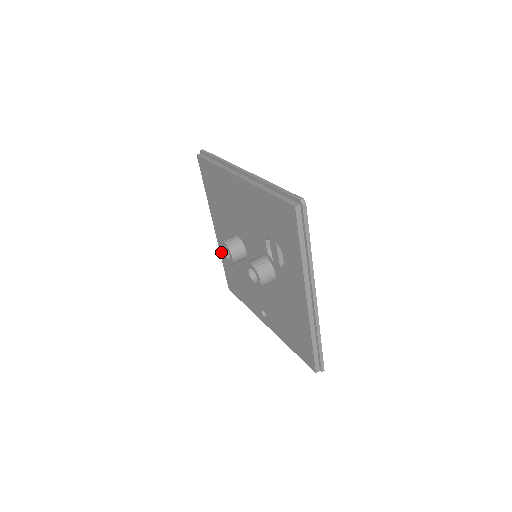
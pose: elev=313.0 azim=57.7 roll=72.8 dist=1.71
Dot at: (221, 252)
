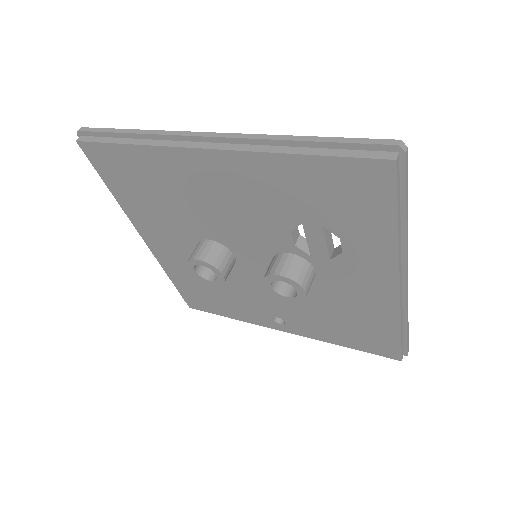
Dot at: (166, 269)
